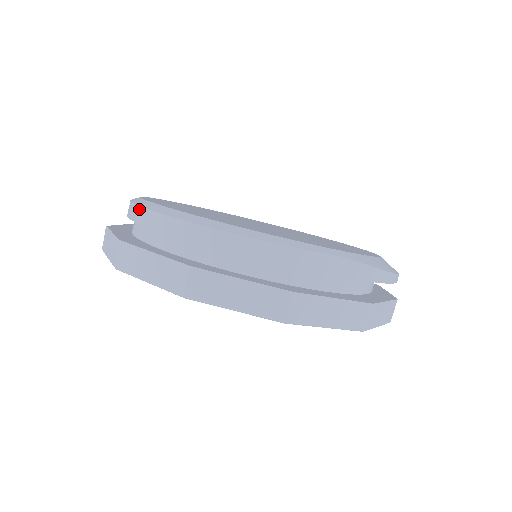
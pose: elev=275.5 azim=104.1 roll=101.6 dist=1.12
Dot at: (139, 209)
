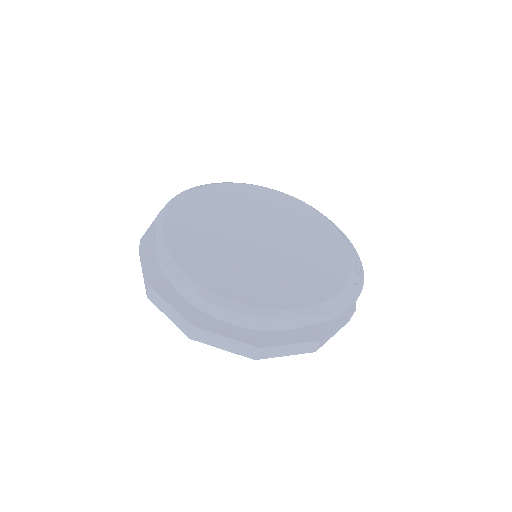
Dot at: (159, 258)
